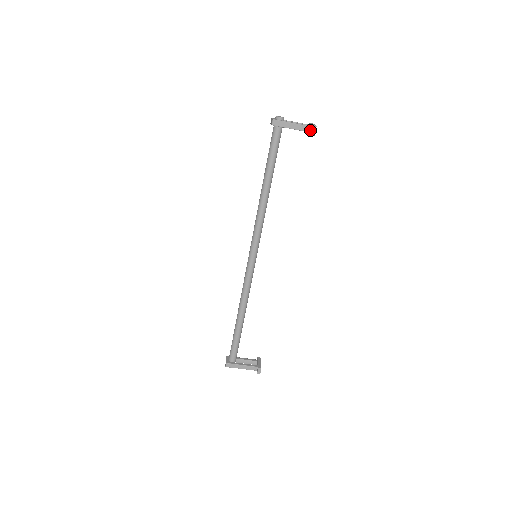
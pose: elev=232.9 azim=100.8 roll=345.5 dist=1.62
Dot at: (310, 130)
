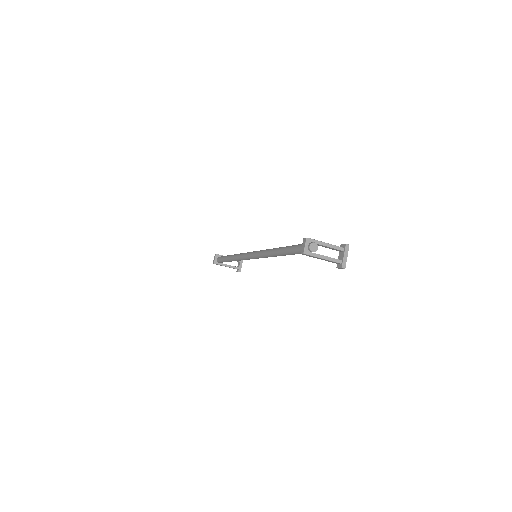
Dot at: (338, 264)
